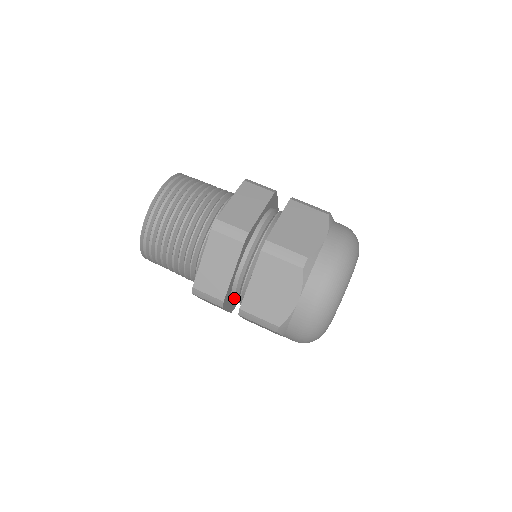
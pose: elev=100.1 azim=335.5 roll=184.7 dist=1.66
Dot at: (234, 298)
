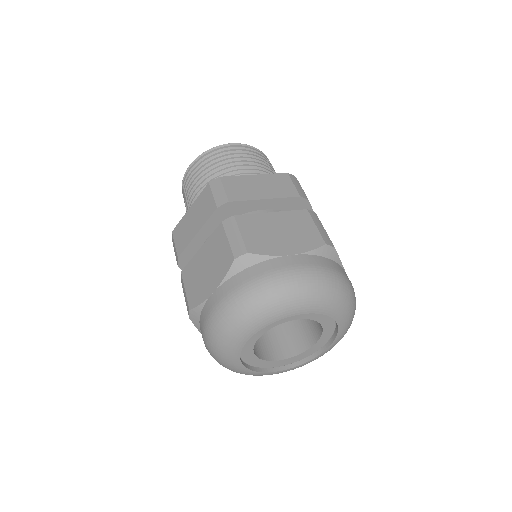
Dot at: occluded
